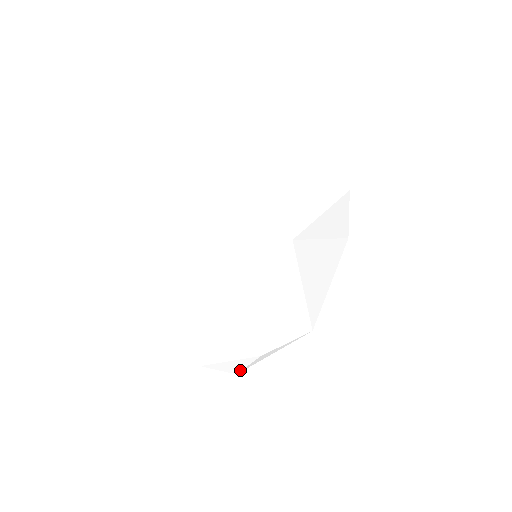
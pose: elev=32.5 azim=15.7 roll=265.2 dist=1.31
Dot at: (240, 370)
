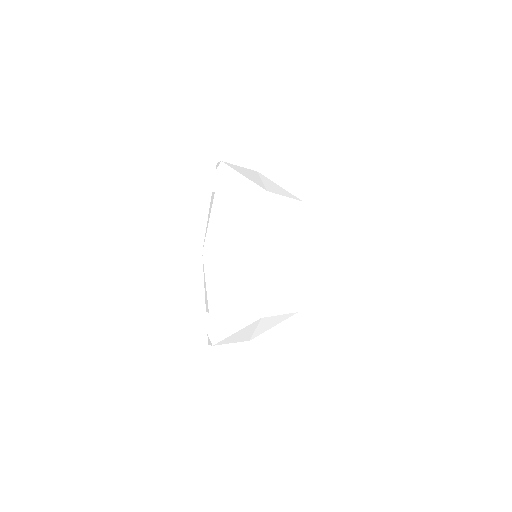
Dot at: occluded
